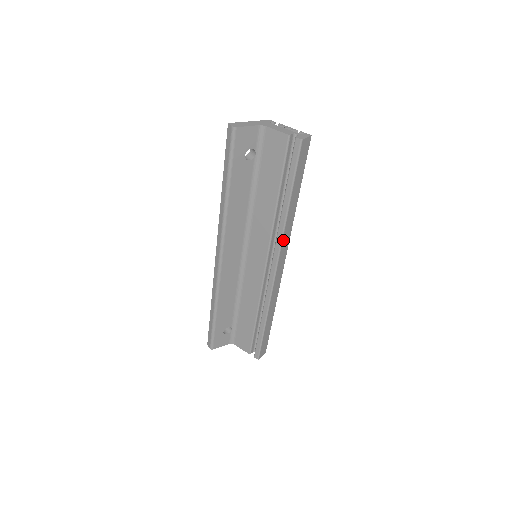
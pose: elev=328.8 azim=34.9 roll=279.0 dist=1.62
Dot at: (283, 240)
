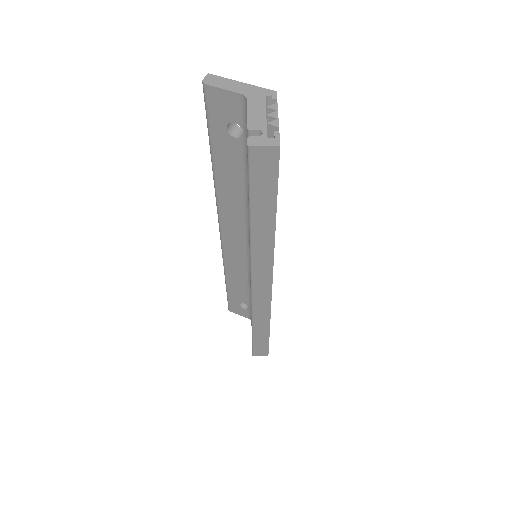
Dot at: (254, 261)
